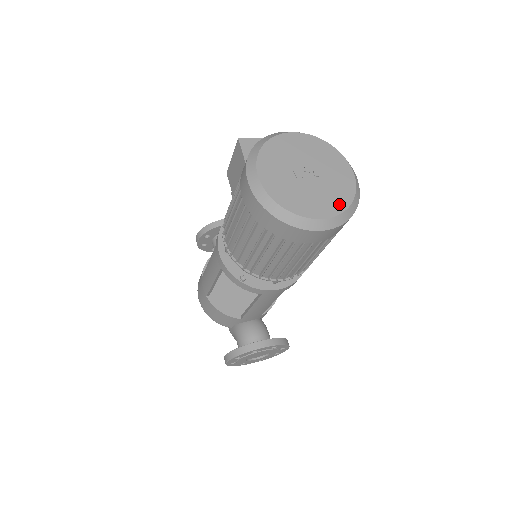
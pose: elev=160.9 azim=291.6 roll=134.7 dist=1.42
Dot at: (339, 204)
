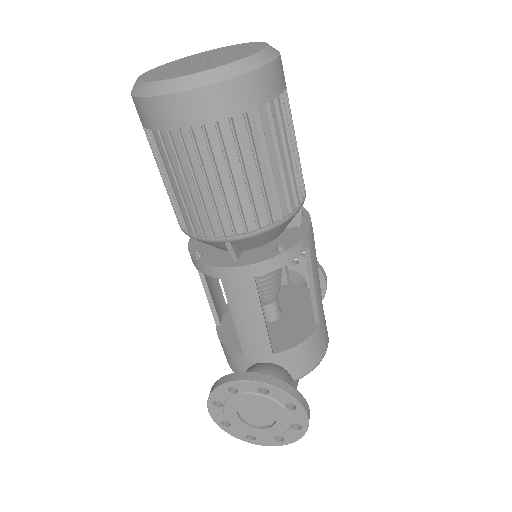
Dot at: (213, 66)
